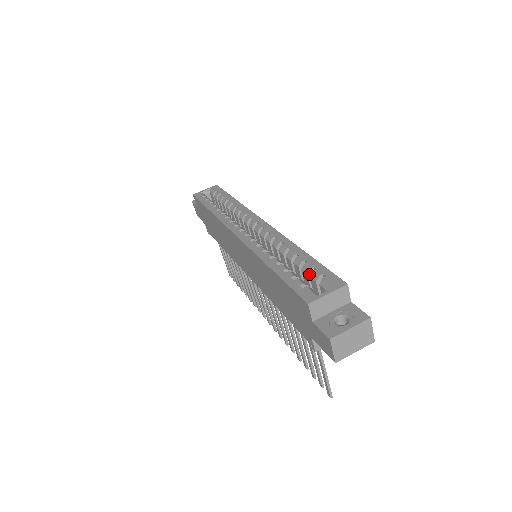
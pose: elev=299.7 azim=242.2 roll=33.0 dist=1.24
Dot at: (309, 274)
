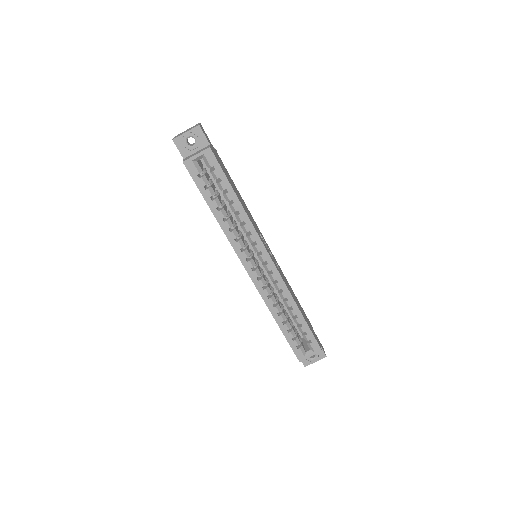
Dot at: (302, 331)
